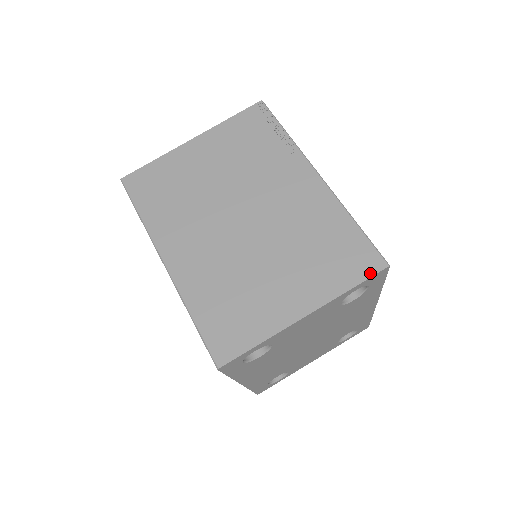
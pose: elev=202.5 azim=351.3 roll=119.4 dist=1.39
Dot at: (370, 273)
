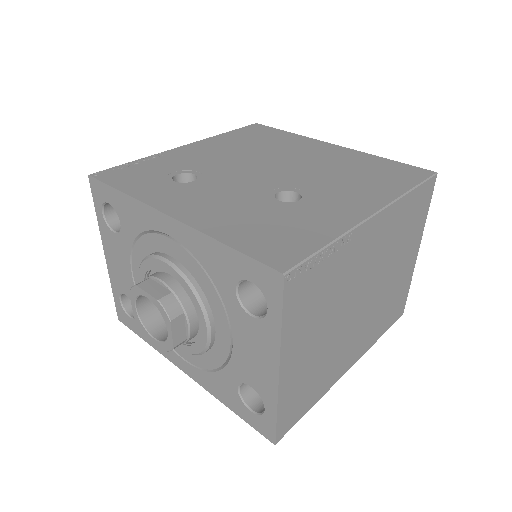
Dot at: (432, 192)
